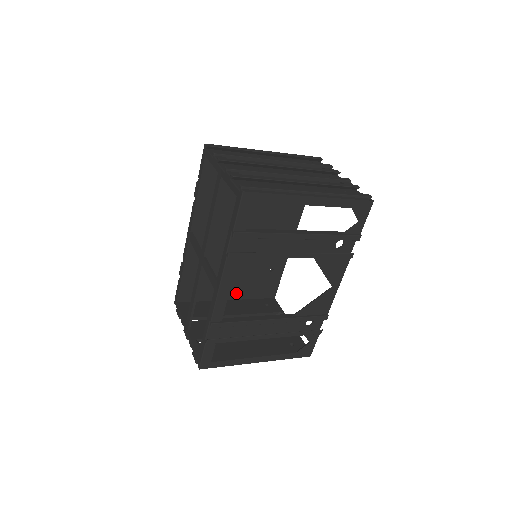
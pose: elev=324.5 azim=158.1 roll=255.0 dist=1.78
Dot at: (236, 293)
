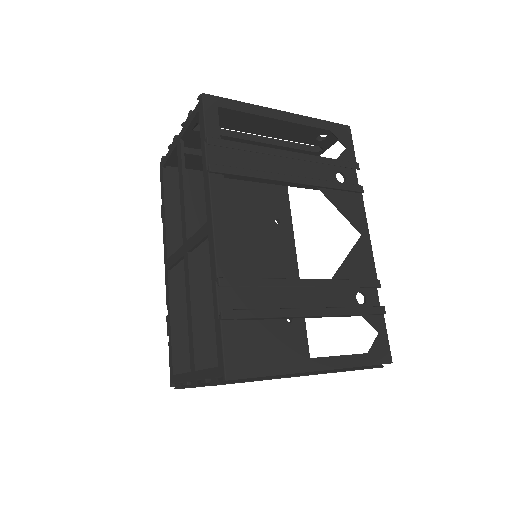
Dot at: (255, 361)
